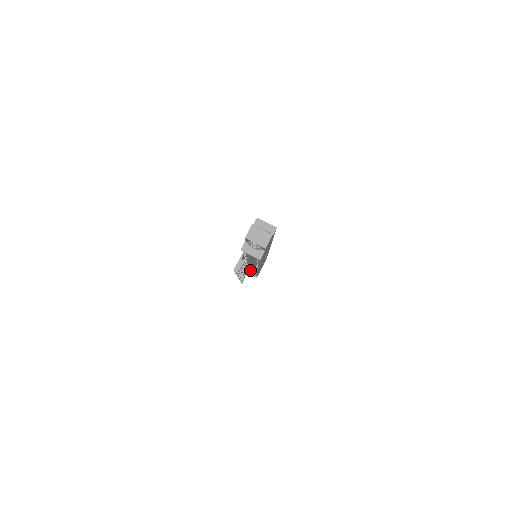
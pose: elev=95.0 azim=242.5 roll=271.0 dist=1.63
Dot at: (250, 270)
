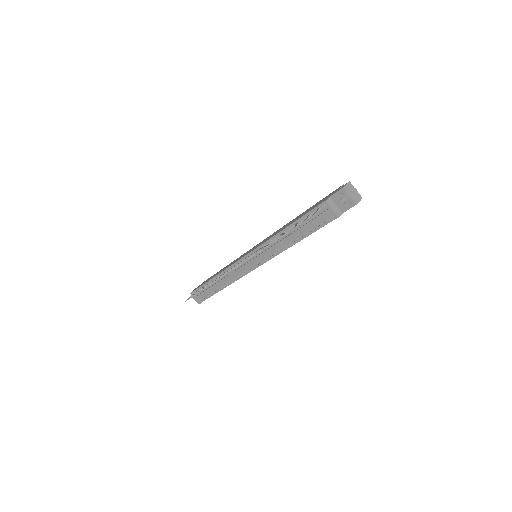
Dot at: (226, 277)
